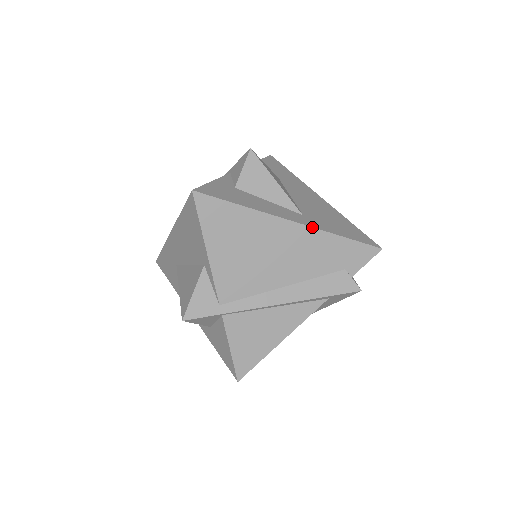
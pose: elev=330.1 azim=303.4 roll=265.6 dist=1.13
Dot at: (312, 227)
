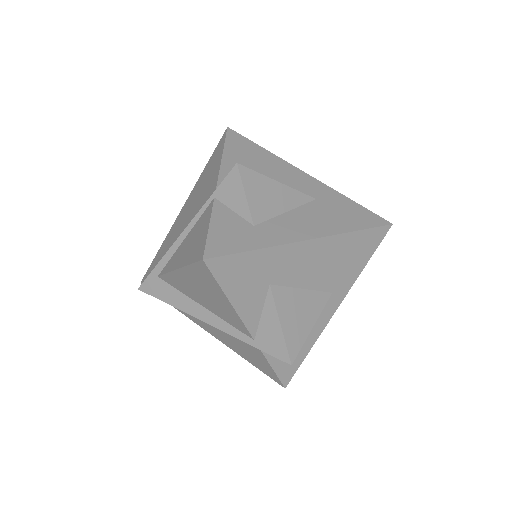
Dot at: occluded
